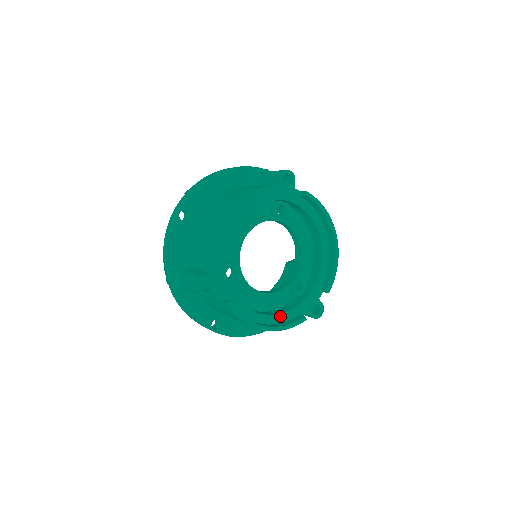
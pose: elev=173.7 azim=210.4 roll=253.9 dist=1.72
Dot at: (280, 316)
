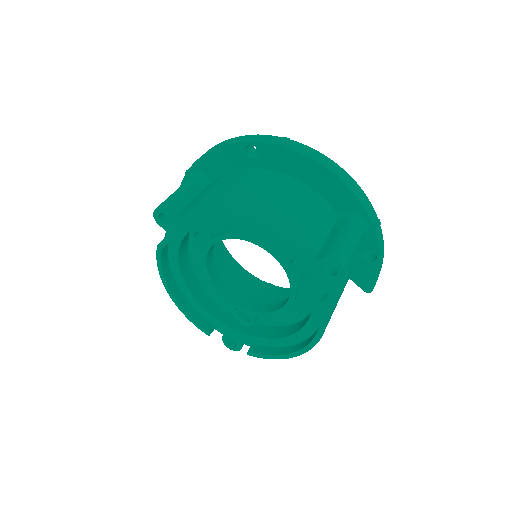
Dot at: (199, 305)
